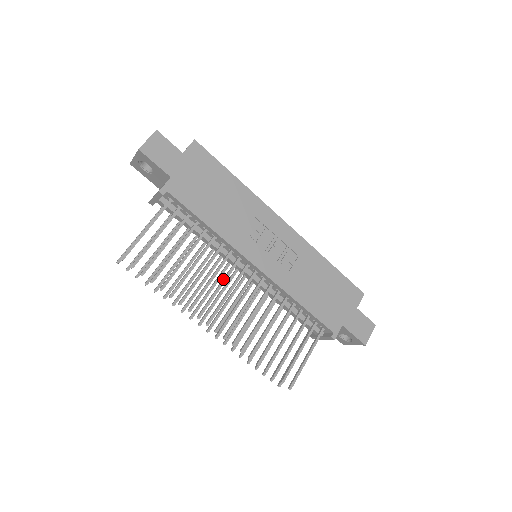
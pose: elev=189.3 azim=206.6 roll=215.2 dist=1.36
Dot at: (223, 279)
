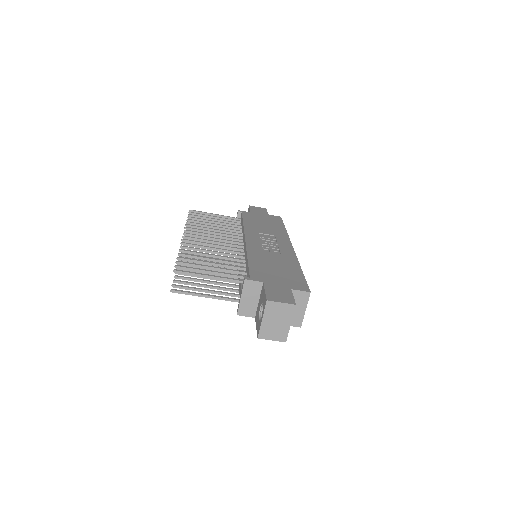
Dot at: (221, 236)
